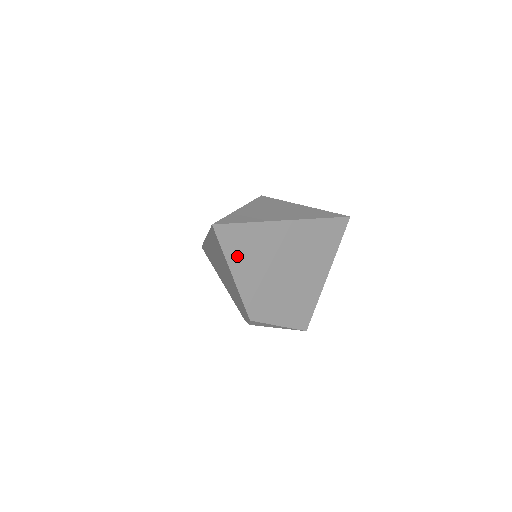
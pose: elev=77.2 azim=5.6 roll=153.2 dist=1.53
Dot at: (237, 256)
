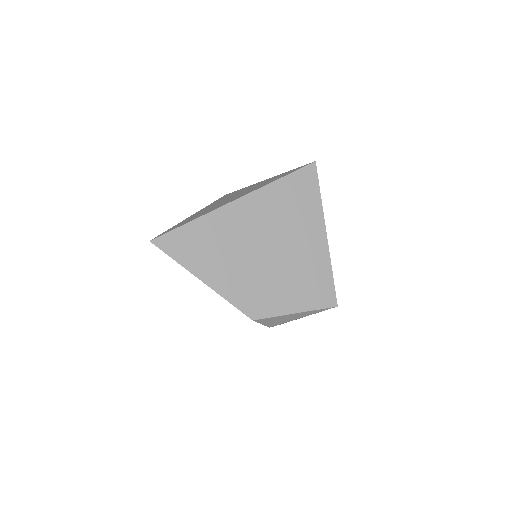
Dot at: (196, 260)
